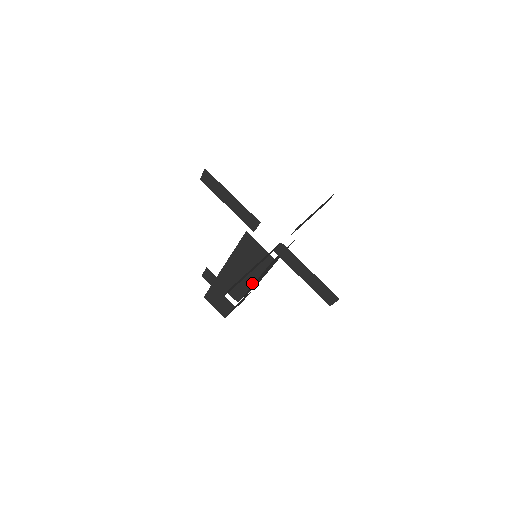
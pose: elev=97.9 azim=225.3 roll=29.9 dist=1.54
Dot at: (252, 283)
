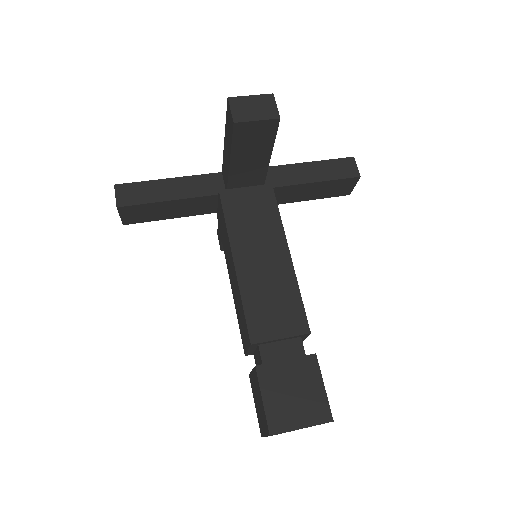
Dot at: (289, 260)
